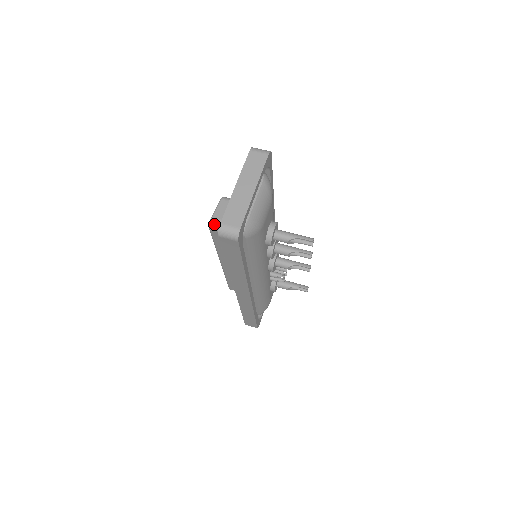
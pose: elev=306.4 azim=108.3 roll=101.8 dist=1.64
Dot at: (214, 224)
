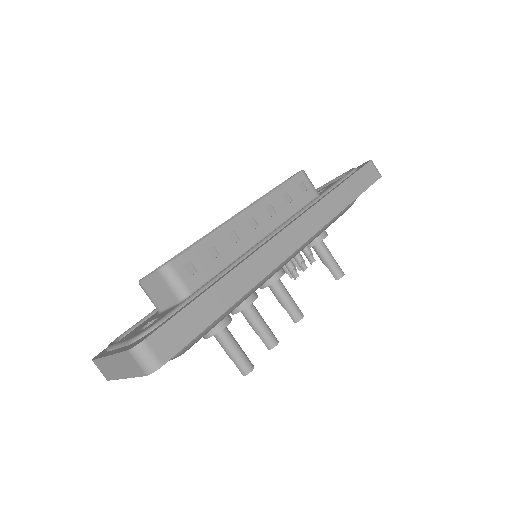
Dot at: (142, 288)
